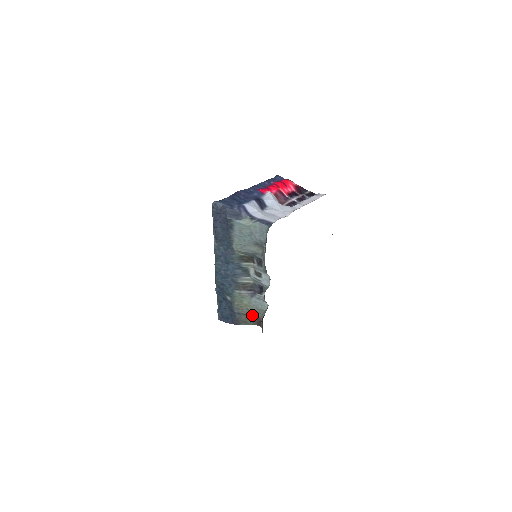
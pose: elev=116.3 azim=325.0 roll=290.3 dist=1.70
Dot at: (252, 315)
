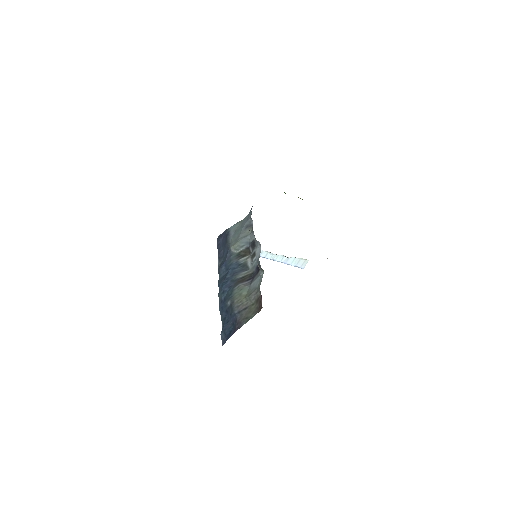
Dot at: (252, 303)
